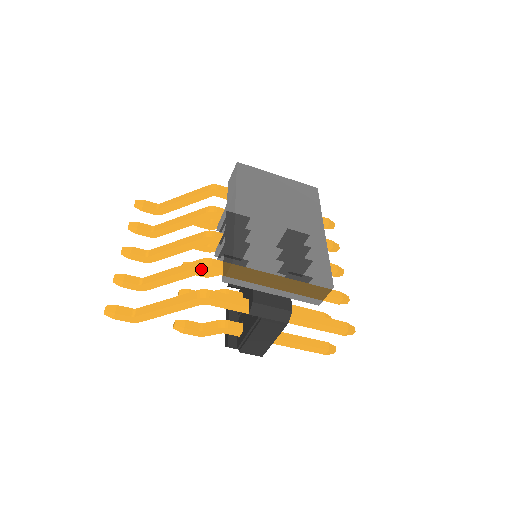
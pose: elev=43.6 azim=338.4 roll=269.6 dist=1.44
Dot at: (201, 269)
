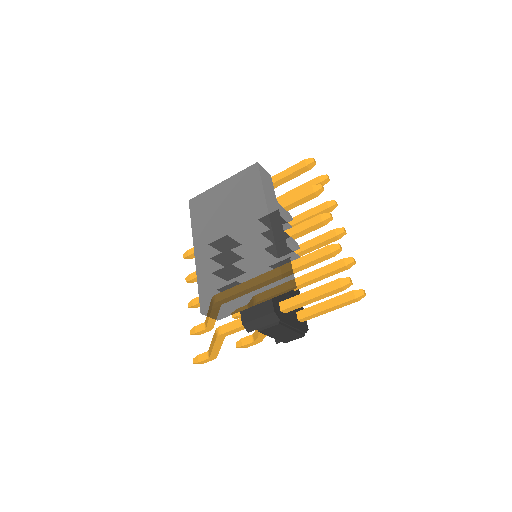
Dot at: occluded
